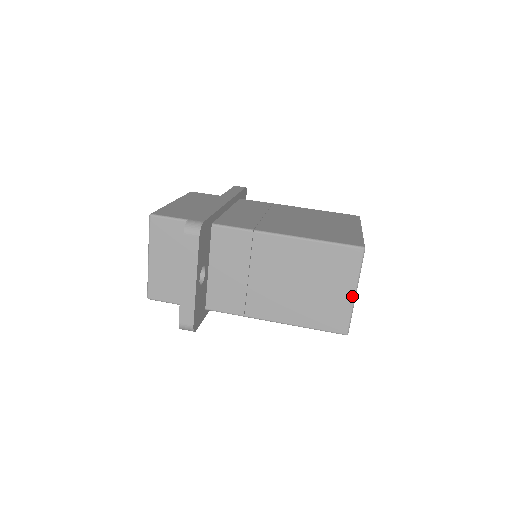
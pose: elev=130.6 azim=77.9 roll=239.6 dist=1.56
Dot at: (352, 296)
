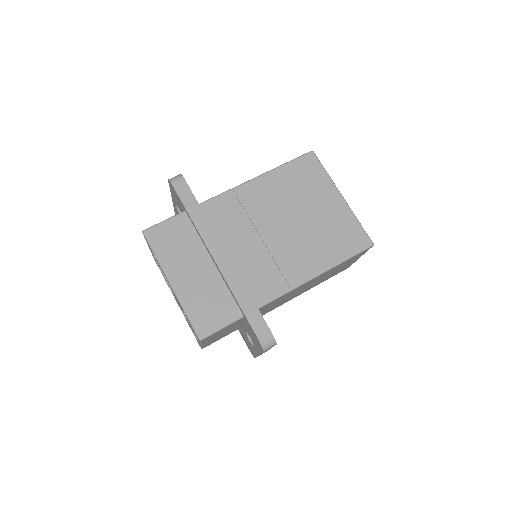
Dot at: occluded
